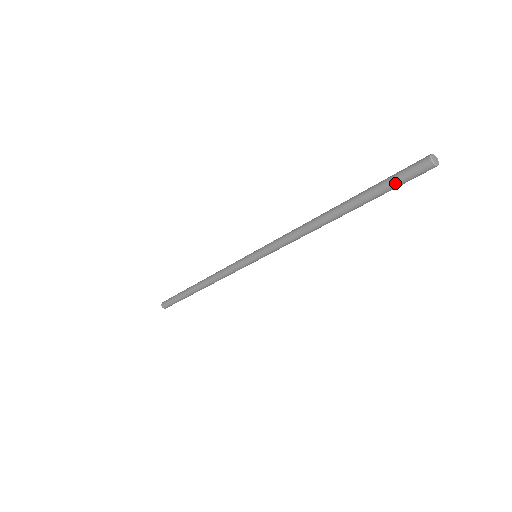
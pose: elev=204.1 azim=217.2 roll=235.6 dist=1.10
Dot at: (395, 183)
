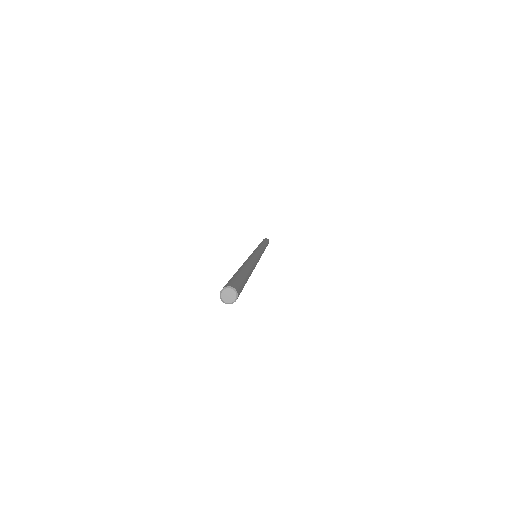
Dot at: occluded
